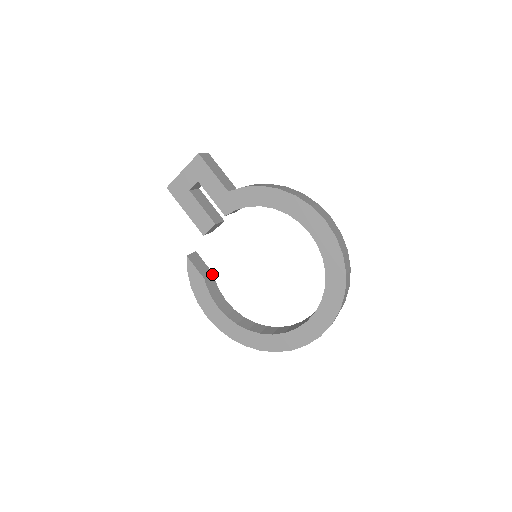
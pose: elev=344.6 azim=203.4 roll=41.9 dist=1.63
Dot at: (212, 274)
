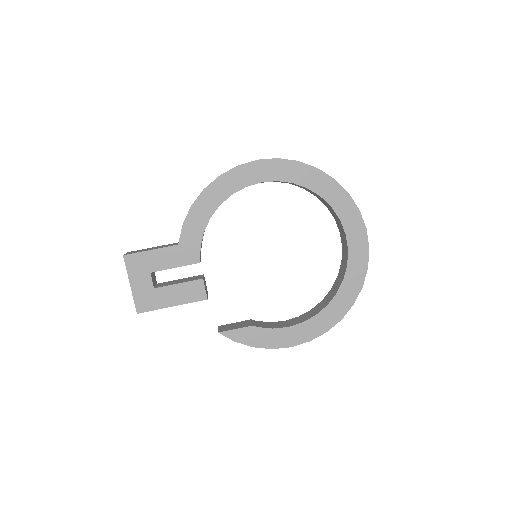
Dot at: (250, 320)
